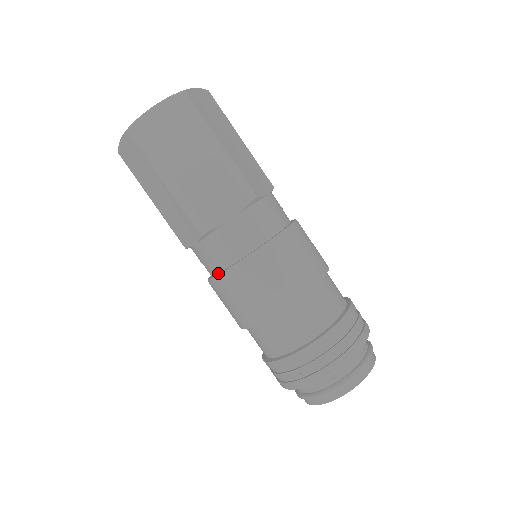
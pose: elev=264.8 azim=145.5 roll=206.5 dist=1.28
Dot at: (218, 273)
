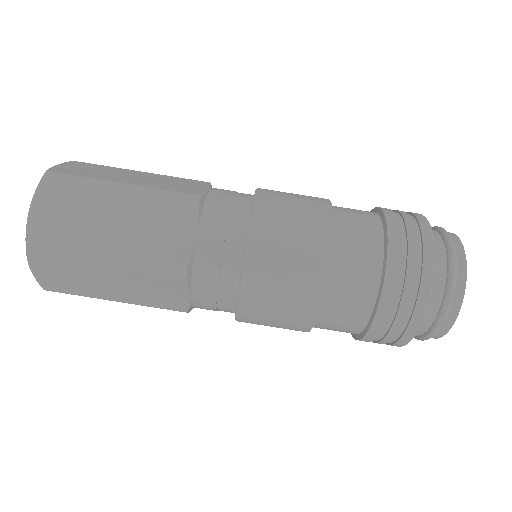
Dot at: occluded
